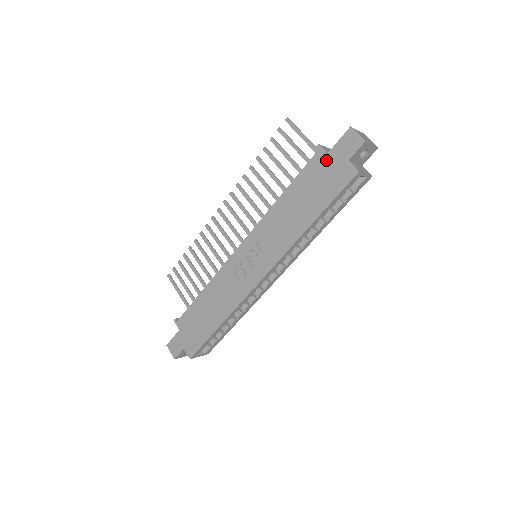
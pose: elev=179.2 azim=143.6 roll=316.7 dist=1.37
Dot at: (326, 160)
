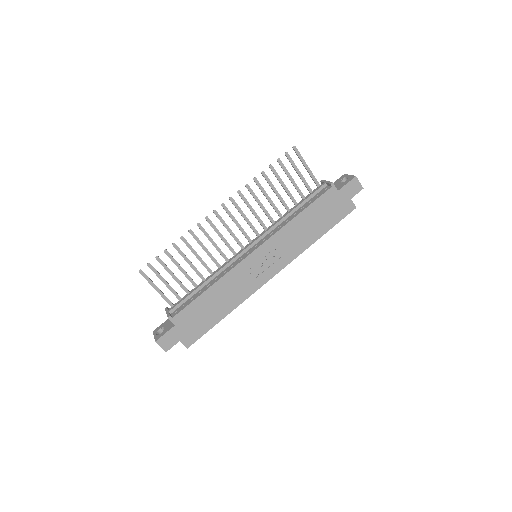
Dot at: (337, 195)
